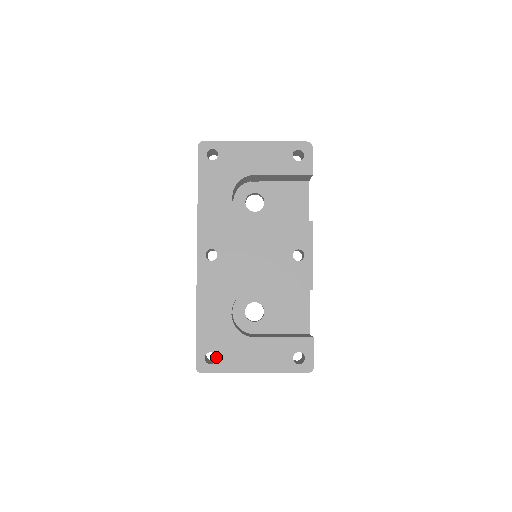
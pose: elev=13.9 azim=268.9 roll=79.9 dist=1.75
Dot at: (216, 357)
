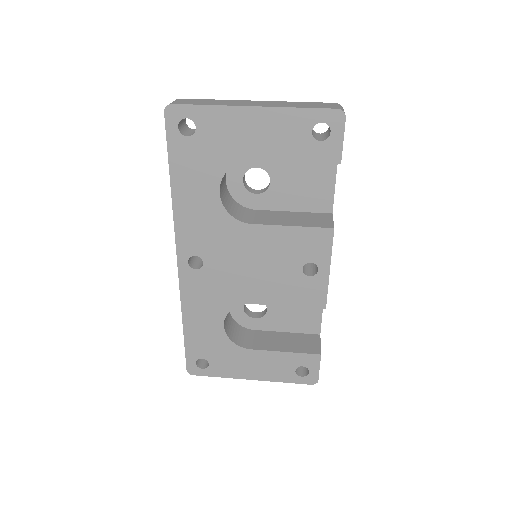
Dot at: occluded
